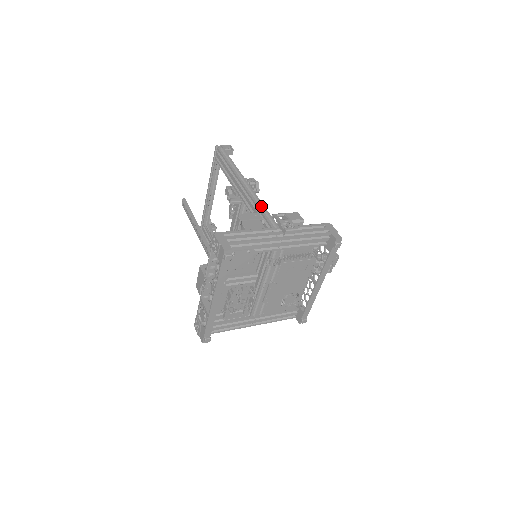
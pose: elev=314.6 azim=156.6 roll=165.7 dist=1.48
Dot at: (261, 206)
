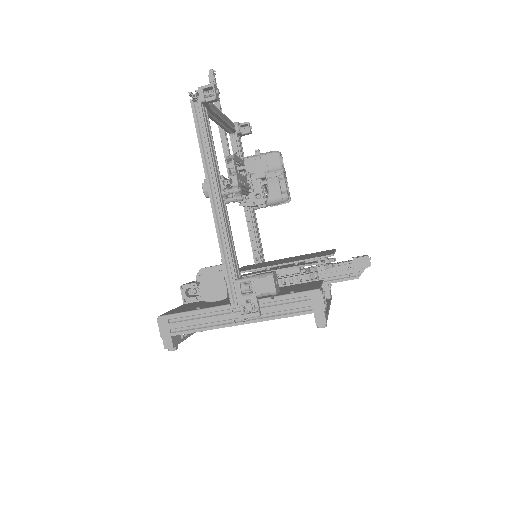
Dot at: (228, 254)
